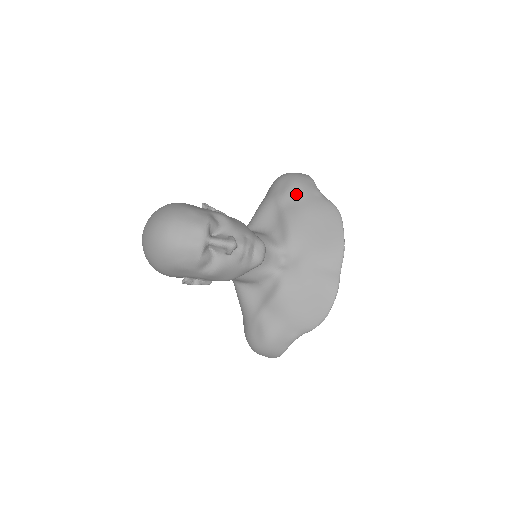
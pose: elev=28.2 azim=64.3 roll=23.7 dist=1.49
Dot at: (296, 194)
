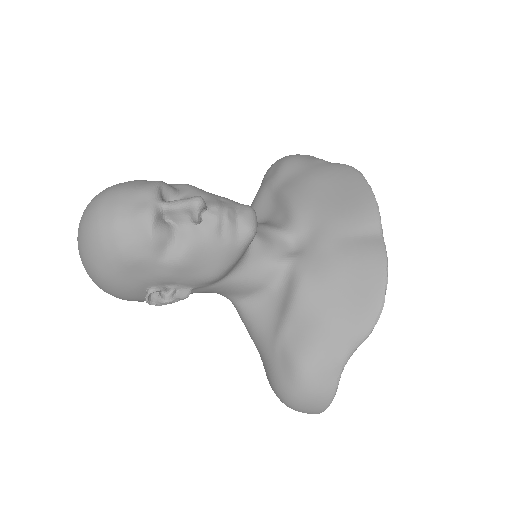
Dot at: (292, 168)
